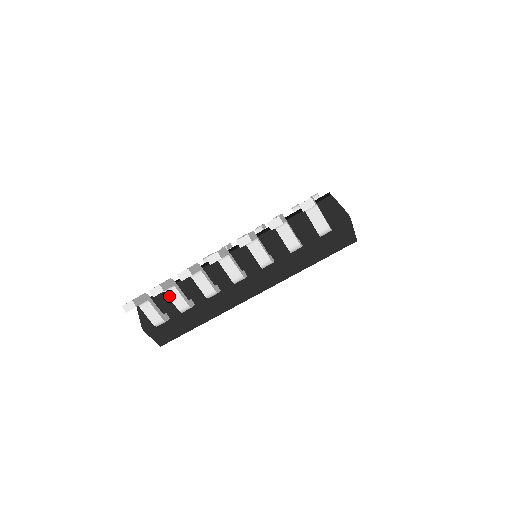
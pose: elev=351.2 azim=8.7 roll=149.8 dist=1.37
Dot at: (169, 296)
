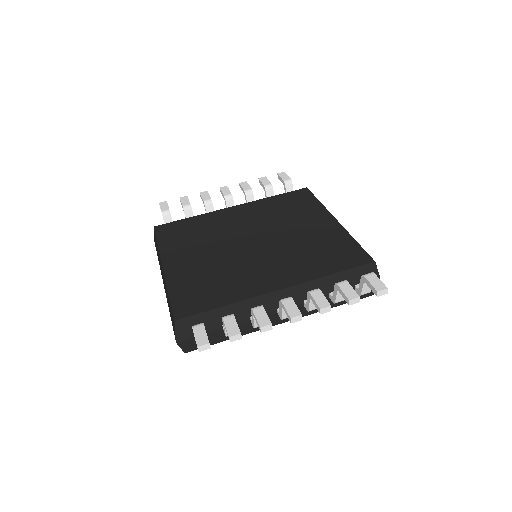
Dot at: occluded
